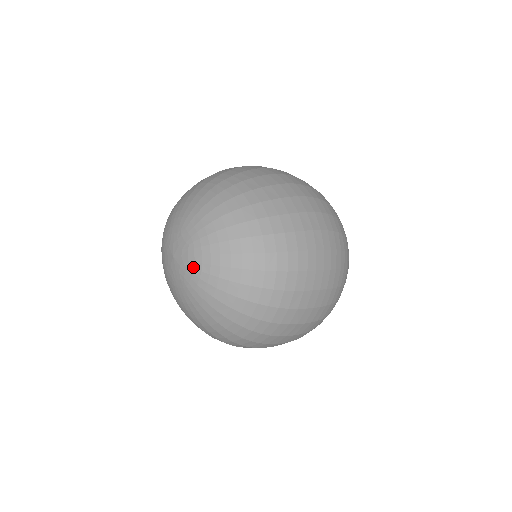
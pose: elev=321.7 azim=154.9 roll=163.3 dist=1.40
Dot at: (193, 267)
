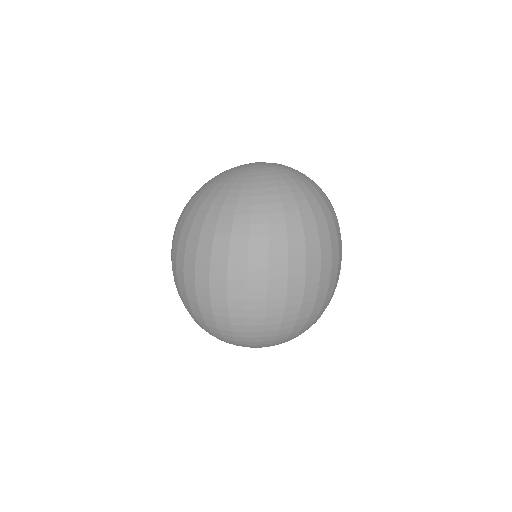
Dot at: (279, 165)
